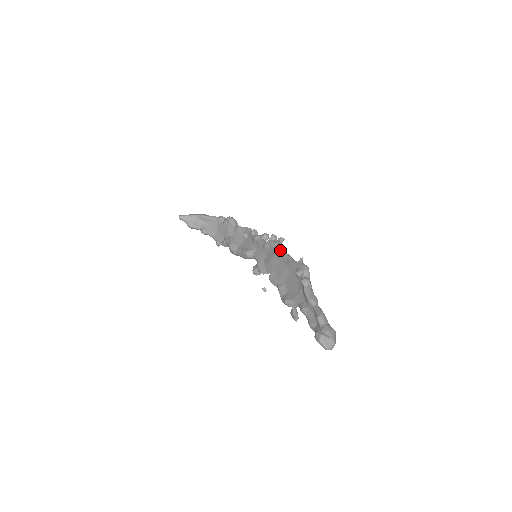
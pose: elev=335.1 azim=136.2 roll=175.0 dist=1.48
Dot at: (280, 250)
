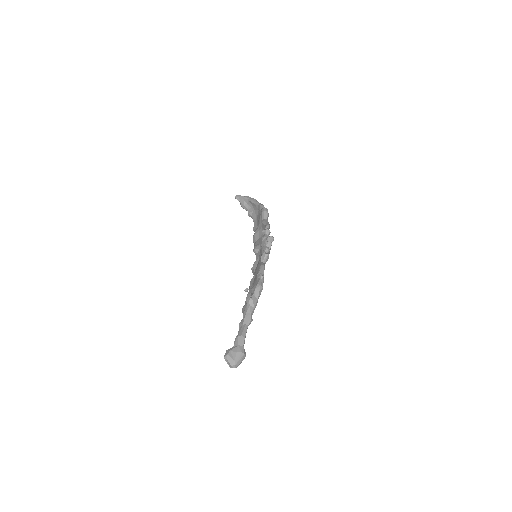
Dot at: (264, 259)
